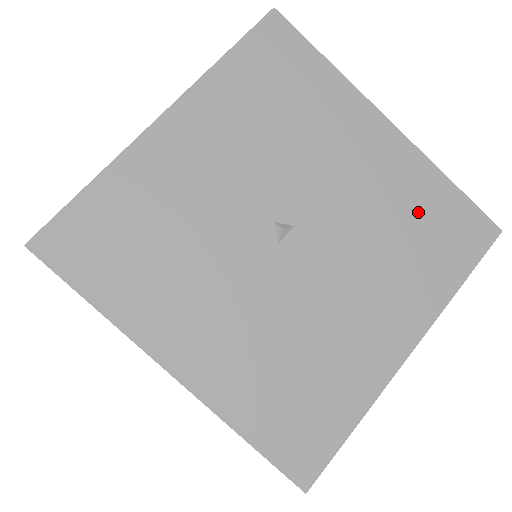
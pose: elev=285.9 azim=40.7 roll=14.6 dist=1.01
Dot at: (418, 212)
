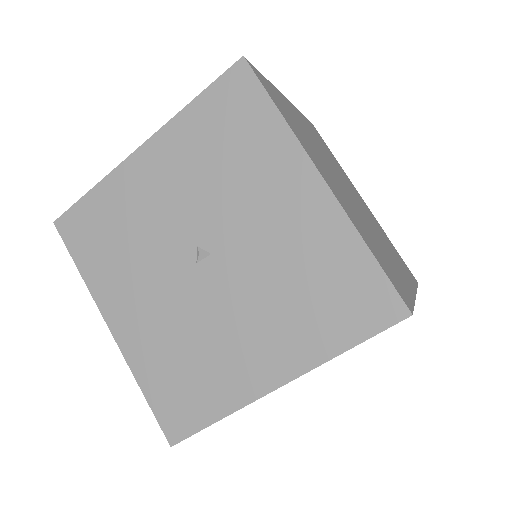
Dot at: (323, 271)
